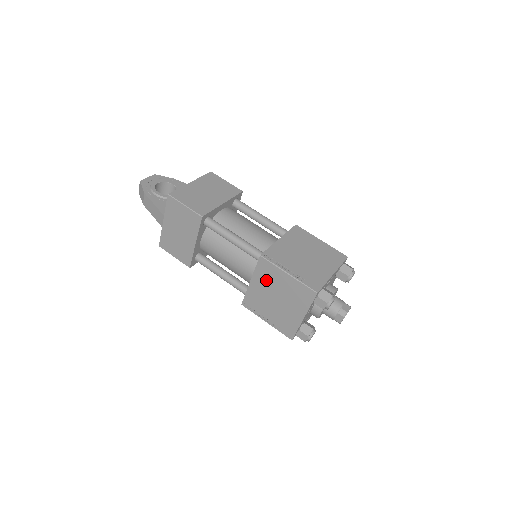
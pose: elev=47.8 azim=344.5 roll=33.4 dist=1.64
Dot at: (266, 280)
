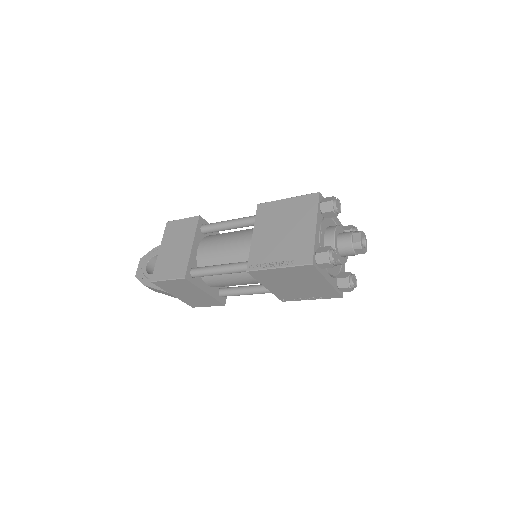
Dot at: (272, 280)
